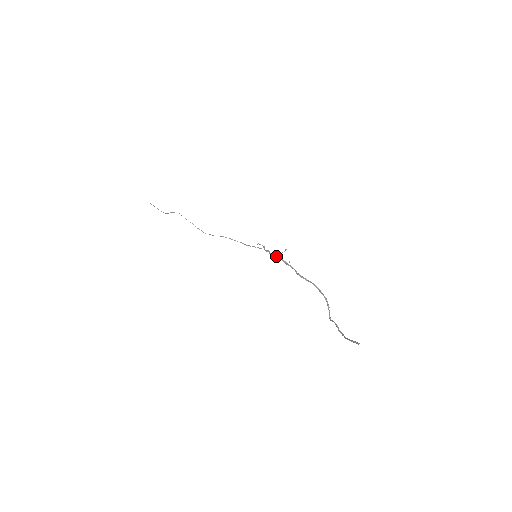
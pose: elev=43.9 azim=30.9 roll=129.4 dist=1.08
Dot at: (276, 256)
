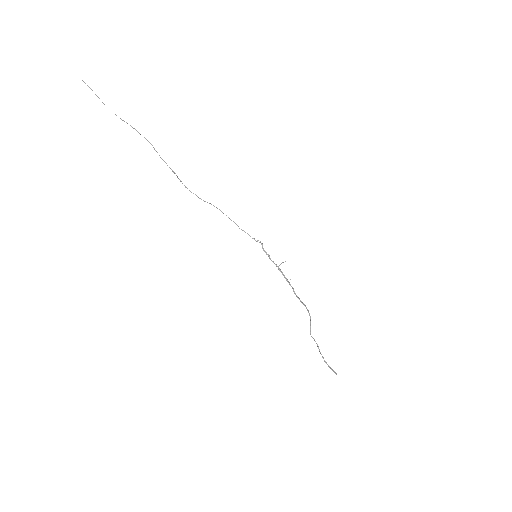
Dot at: (278, 268)
